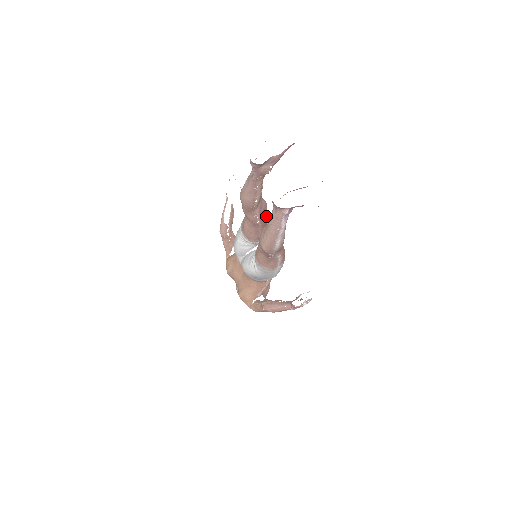
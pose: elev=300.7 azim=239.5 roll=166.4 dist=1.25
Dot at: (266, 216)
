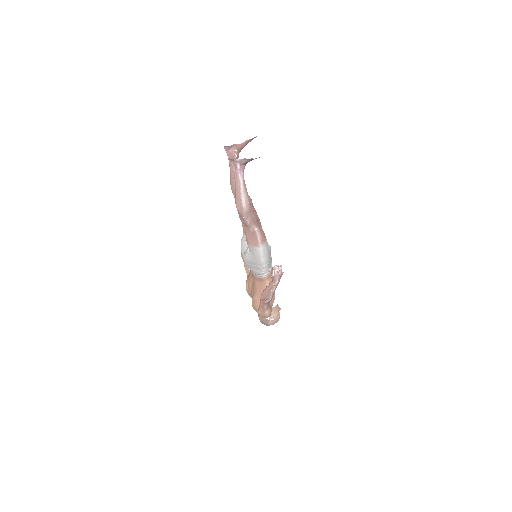
Dot at: (252, 209)
